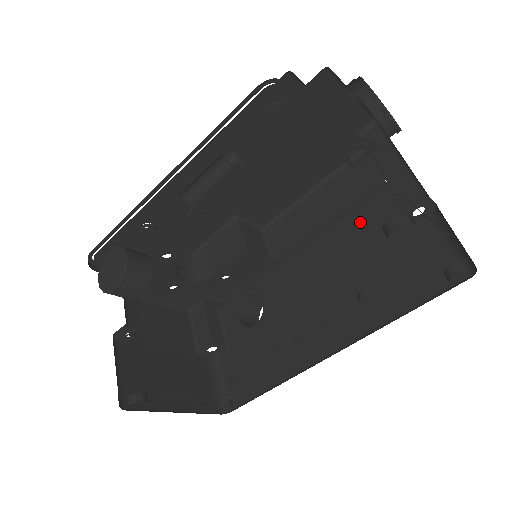
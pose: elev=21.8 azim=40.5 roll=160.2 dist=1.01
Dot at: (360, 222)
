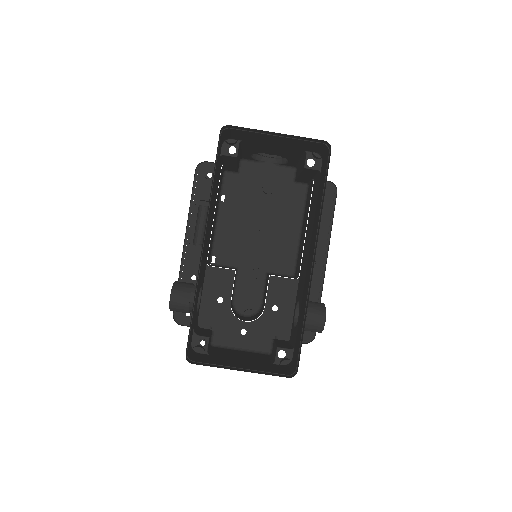
Dot at: (312, 206)
